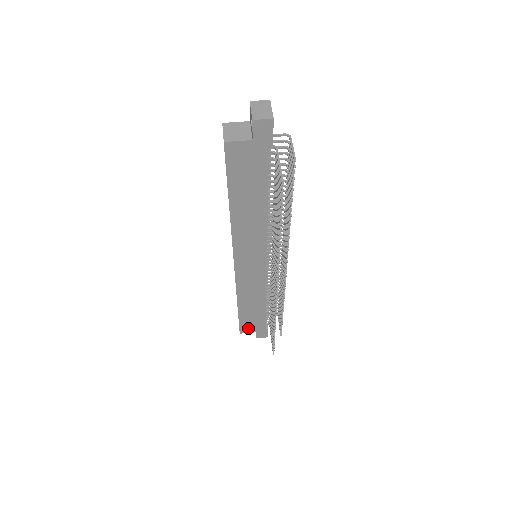
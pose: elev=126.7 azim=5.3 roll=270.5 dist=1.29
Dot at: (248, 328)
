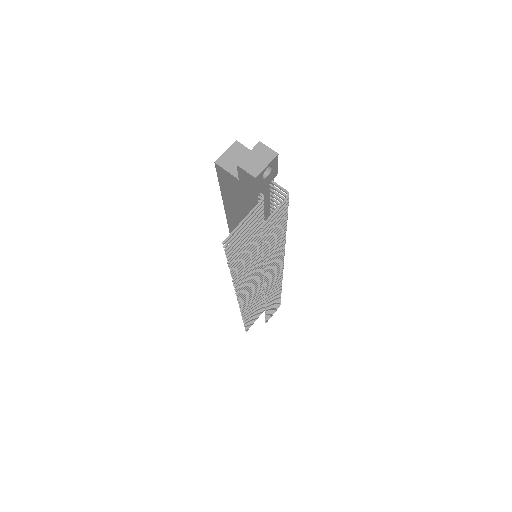
Dot at: occluded
